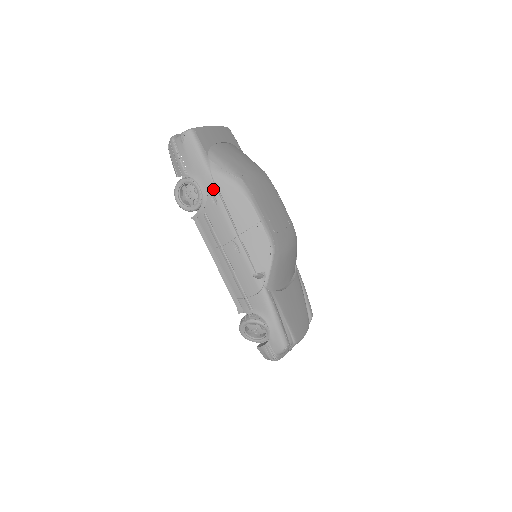
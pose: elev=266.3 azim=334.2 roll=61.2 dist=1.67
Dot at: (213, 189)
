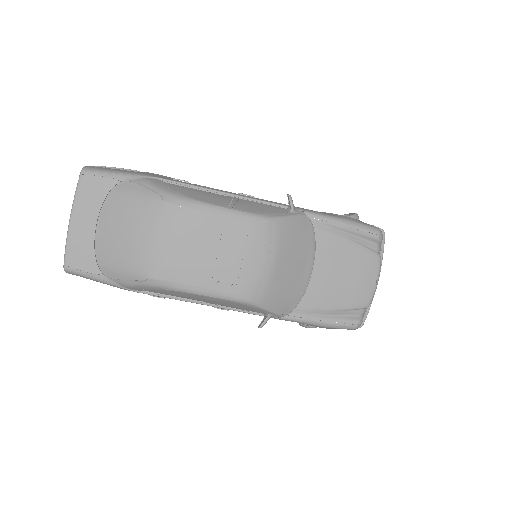
Dot at: occluded
